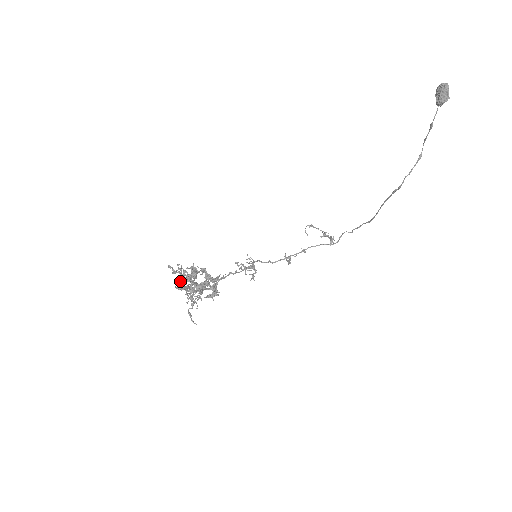
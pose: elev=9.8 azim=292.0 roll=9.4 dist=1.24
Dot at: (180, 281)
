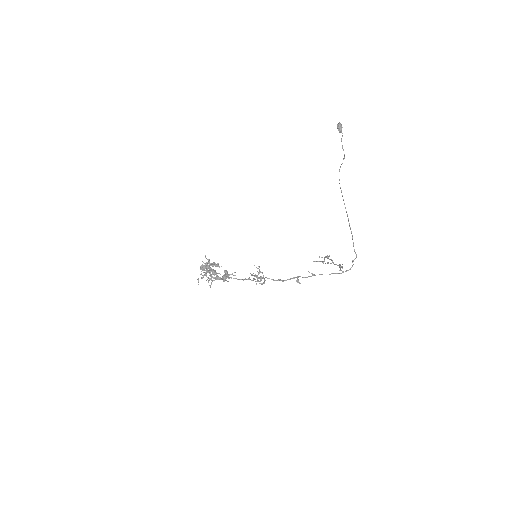
Dot at: (202, 261)
